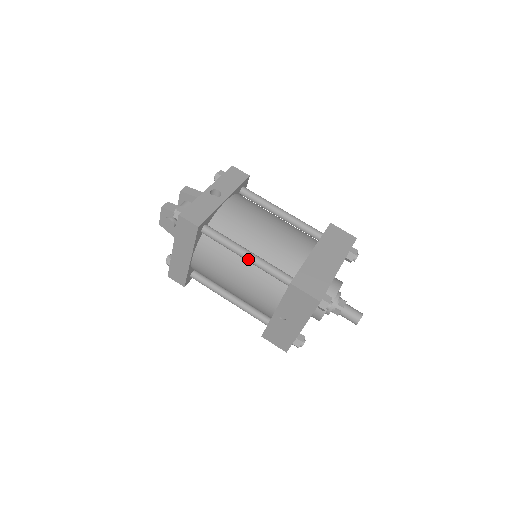
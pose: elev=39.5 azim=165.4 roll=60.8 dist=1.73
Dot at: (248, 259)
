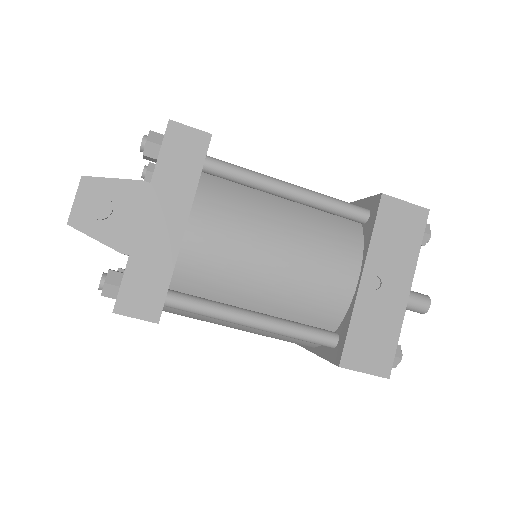
Dot at: (297, 190)
